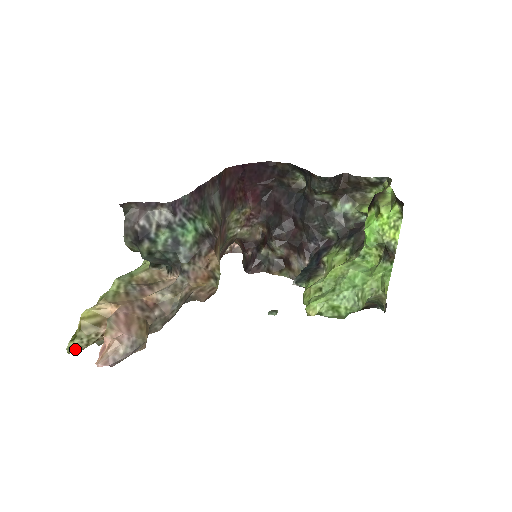
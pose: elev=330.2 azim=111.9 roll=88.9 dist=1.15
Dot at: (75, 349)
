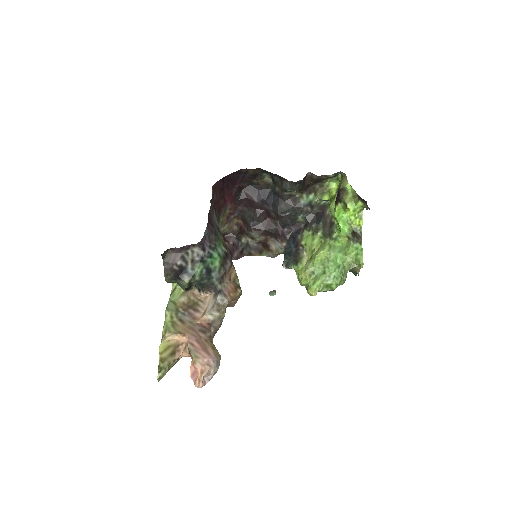
Dot at: (162, 377)
